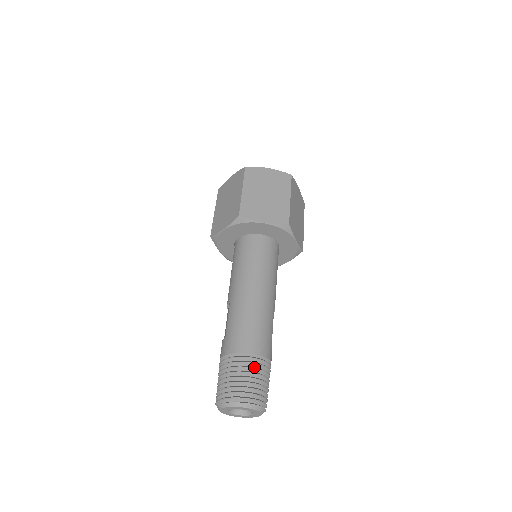
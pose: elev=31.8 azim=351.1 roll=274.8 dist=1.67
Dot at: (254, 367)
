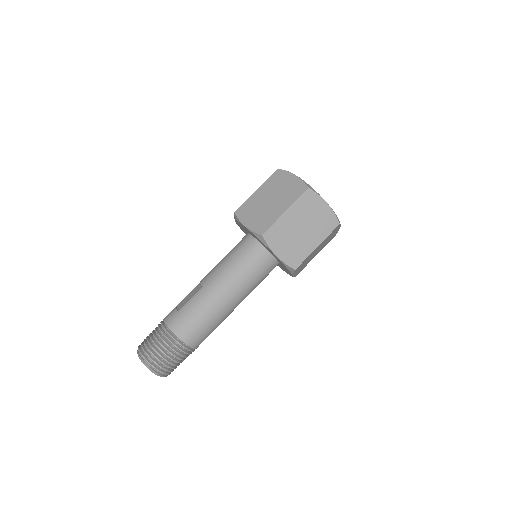
Dot at: (179, 352)
